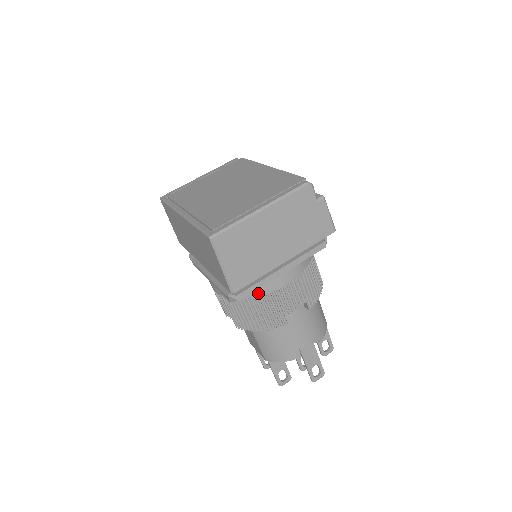
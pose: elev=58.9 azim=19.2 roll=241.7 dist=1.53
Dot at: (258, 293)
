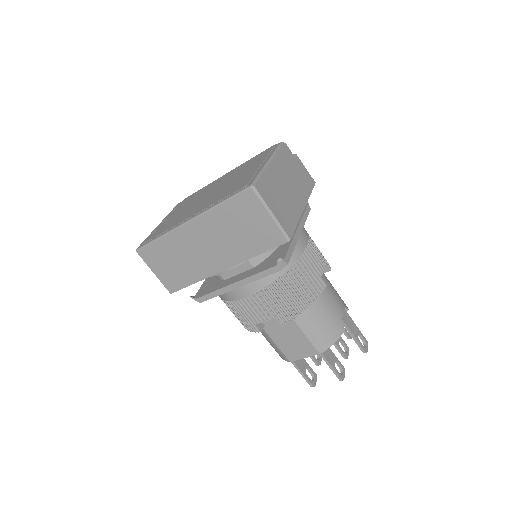
Dot at: (292, 261)
